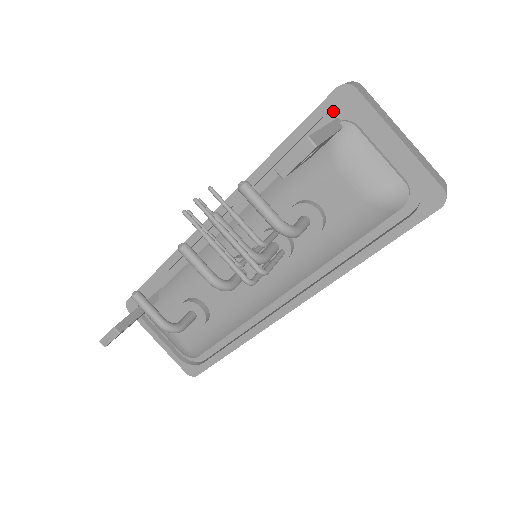
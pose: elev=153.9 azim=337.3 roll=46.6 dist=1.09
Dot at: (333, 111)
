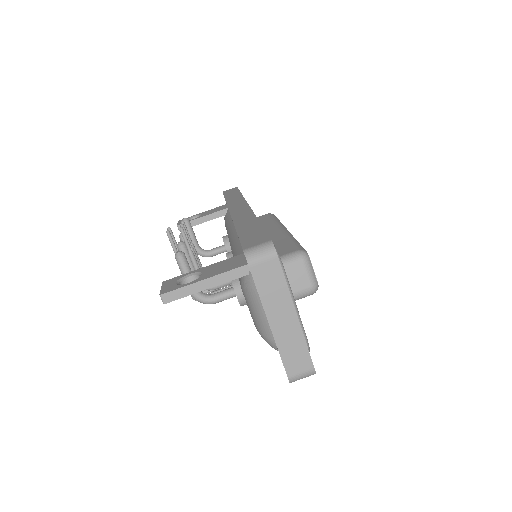
Dot at: occluded
